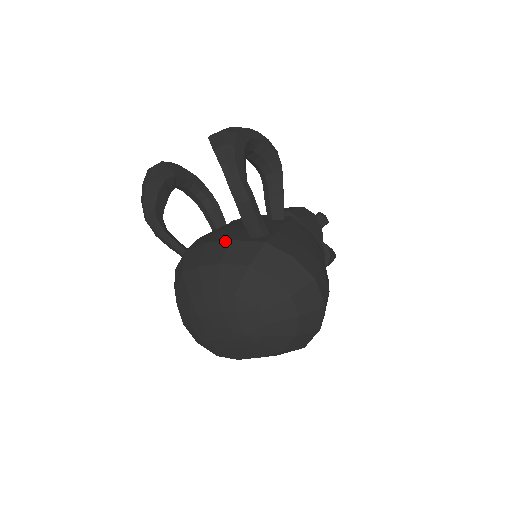
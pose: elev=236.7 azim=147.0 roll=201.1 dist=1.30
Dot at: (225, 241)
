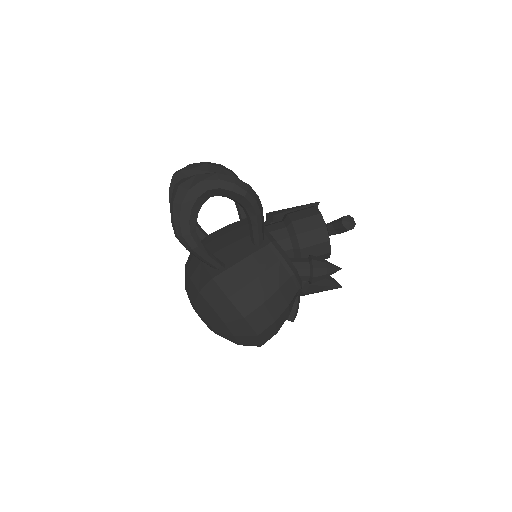
Dot at: (199, 260)
